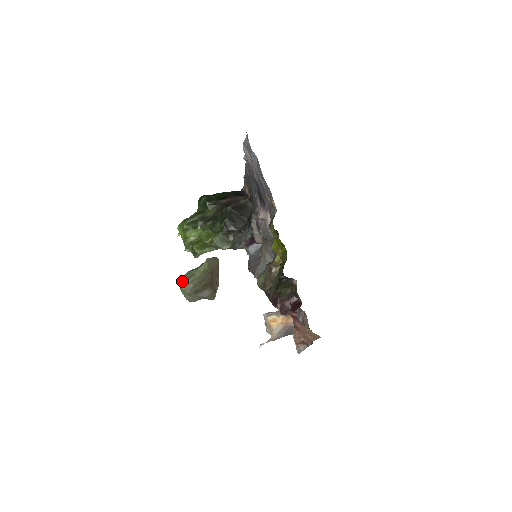
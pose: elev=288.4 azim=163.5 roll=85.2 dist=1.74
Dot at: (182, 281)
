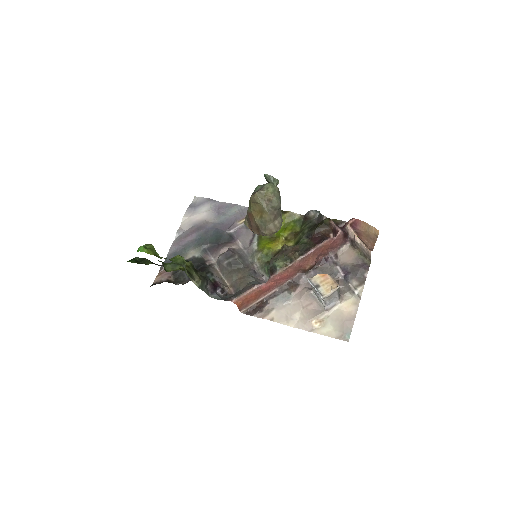
Dot at: (262, 185)
